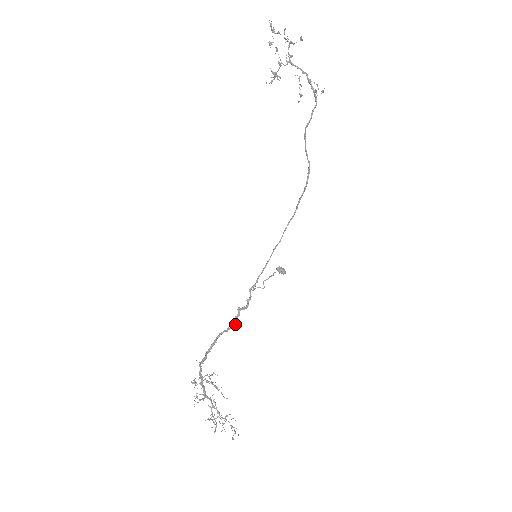
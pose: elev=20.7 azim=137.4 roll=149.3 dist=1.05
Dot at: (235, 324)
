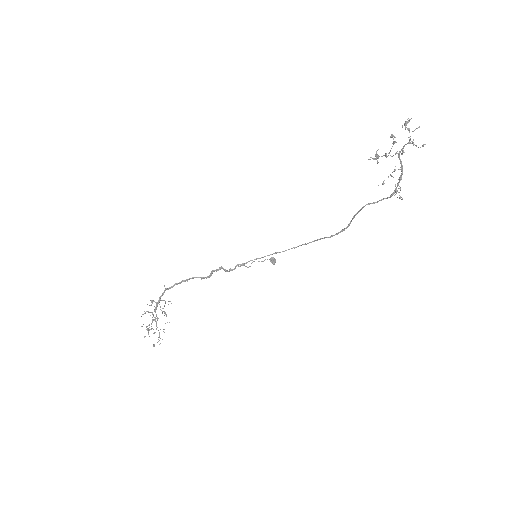
Dot at: (210, 276)
